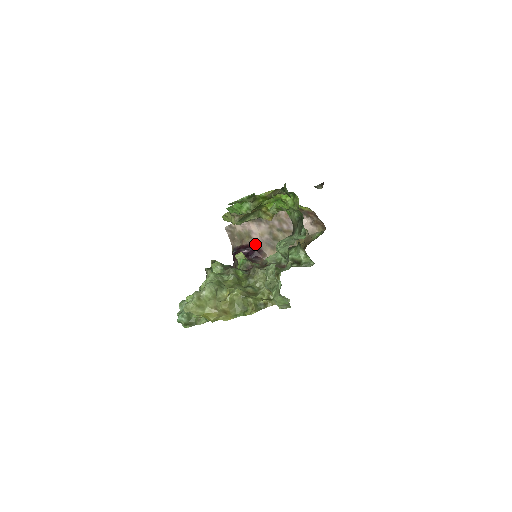
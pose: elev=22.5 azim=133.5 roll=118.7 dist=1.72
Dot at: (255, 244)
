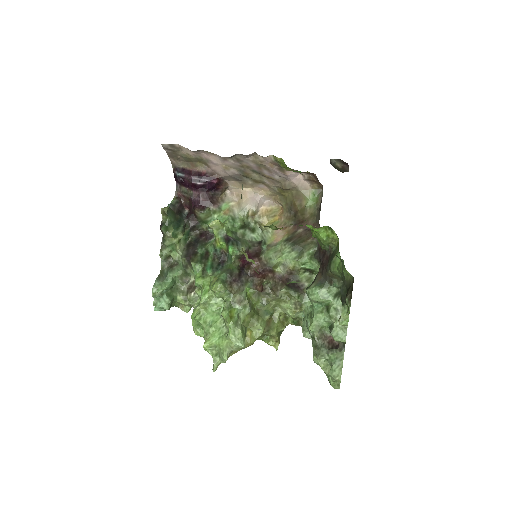
Dot at: (213, 173)
